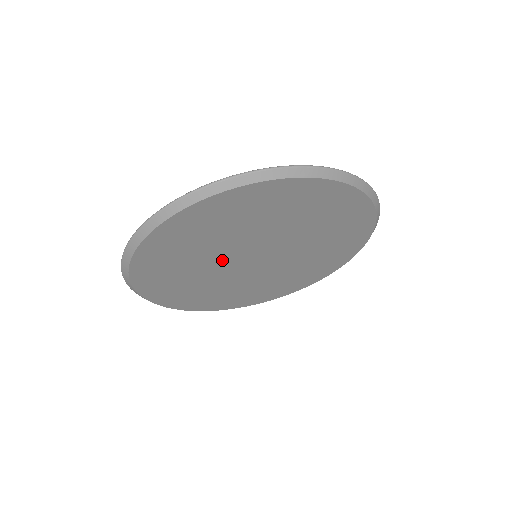
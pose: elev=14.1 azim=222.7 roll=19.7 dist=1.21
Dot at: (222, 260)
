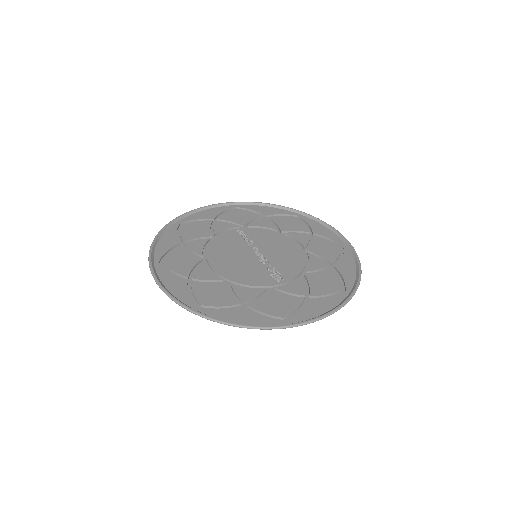
Dot at: occluded
